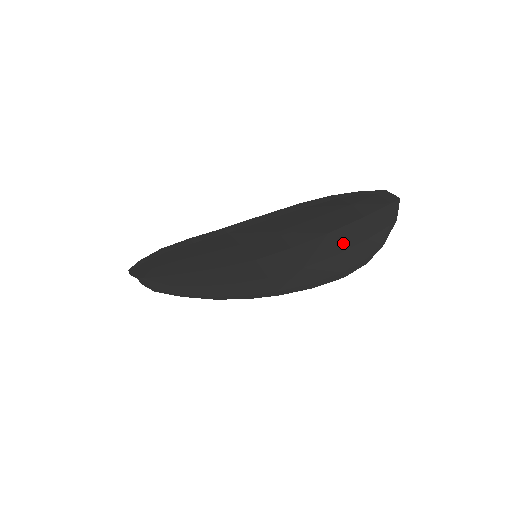
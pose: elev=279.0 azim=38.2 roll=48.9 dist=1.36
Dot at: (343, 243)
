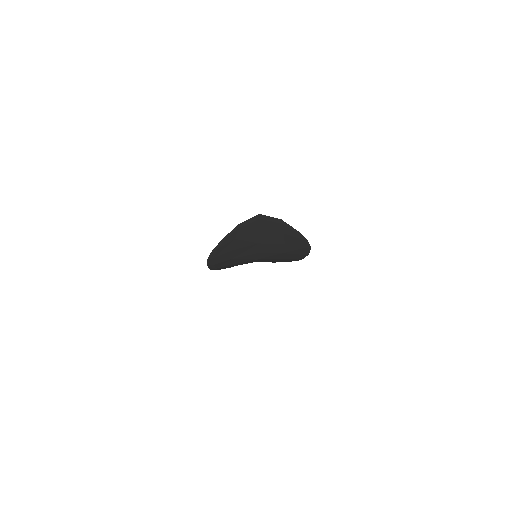
Dot at: (276, 241)
